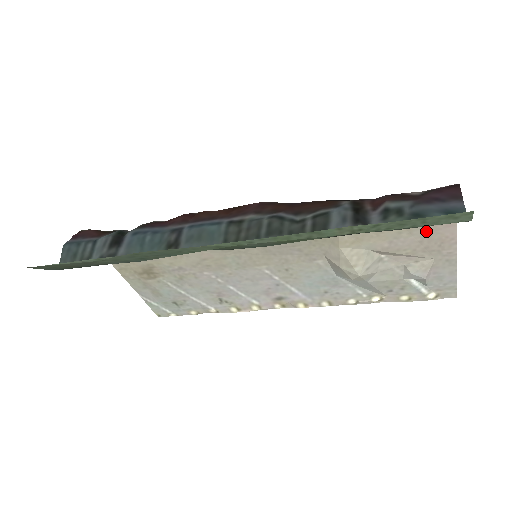
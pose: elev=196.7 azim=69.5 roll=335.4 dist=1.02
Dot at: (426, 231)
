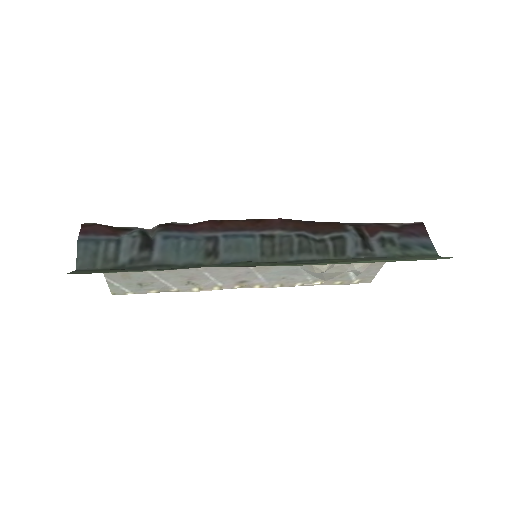
Dot at: occluded
